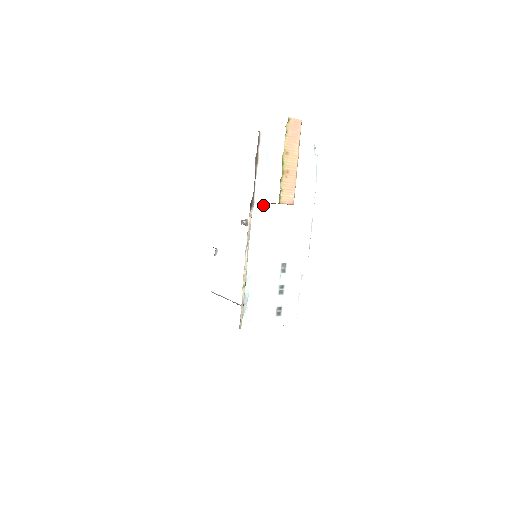
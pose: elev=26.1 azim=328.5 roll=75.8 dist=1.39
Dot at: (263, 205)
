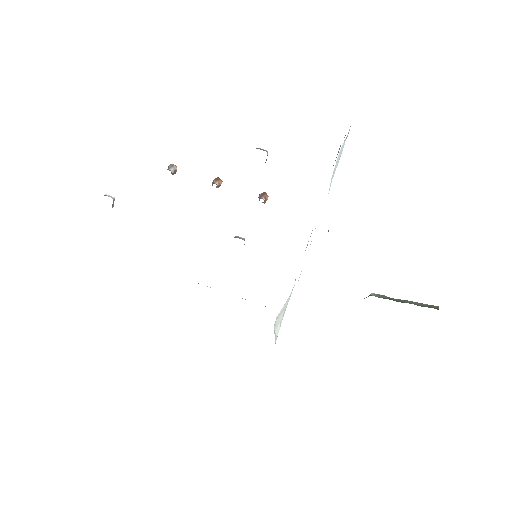
Dot at: occluded
